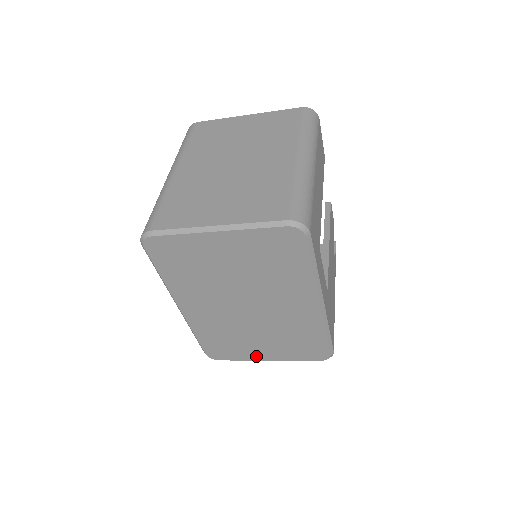
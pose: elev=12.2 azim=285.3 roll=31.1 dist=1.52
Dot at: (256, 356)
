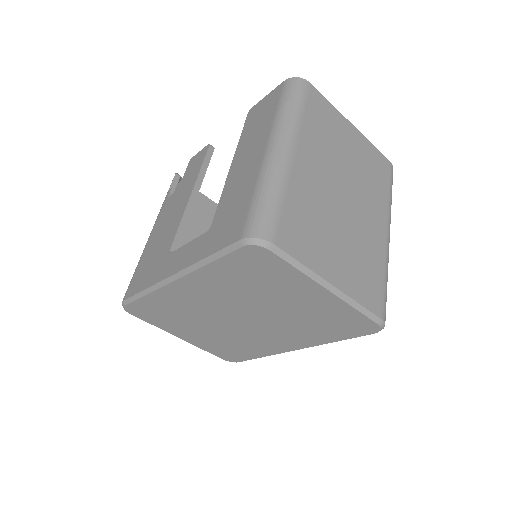
Dot at: (175, 331)
